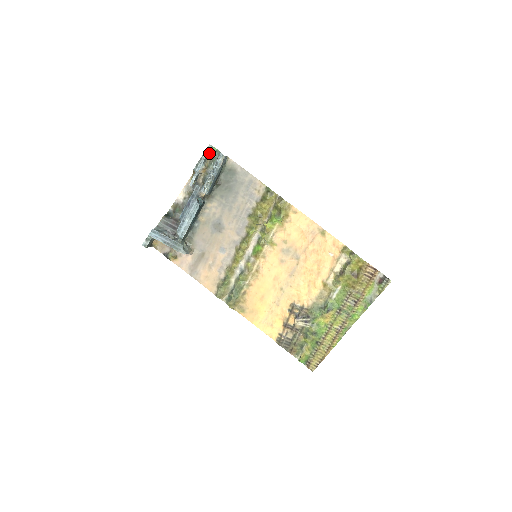
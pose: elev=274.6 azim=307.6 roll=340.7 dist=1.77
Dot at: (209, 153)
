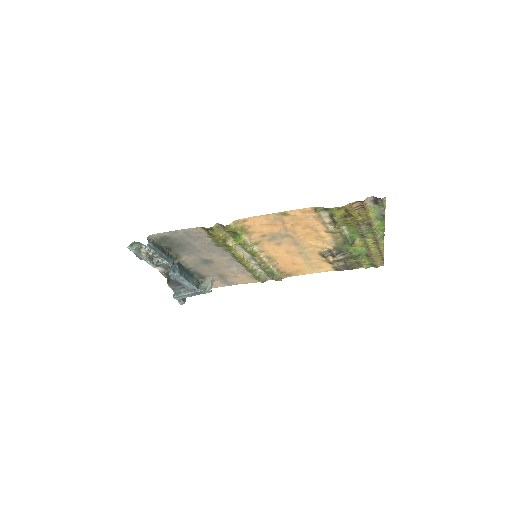
Dot at: (134, 248)
